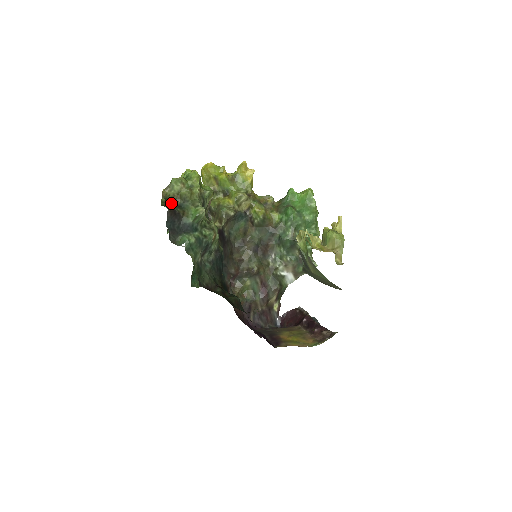
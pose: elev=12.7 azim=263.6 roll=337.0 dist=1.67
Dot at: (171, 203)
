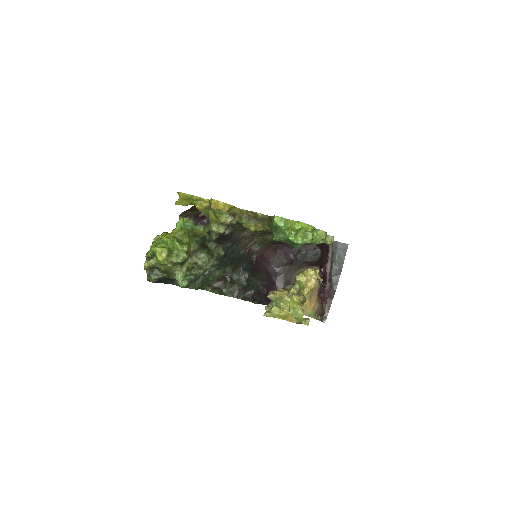
Dot at: (156, 268)
